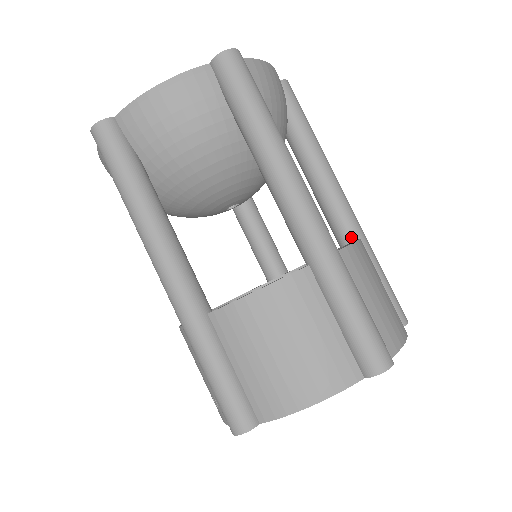
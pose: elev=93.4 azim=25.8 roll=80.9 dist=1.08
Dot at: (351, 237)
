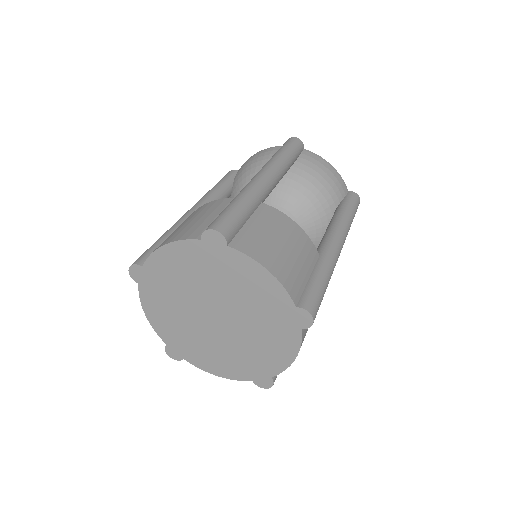
Dot at: (318, 254)
